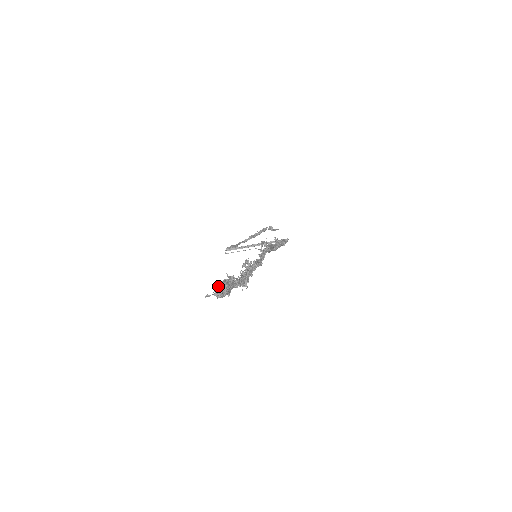
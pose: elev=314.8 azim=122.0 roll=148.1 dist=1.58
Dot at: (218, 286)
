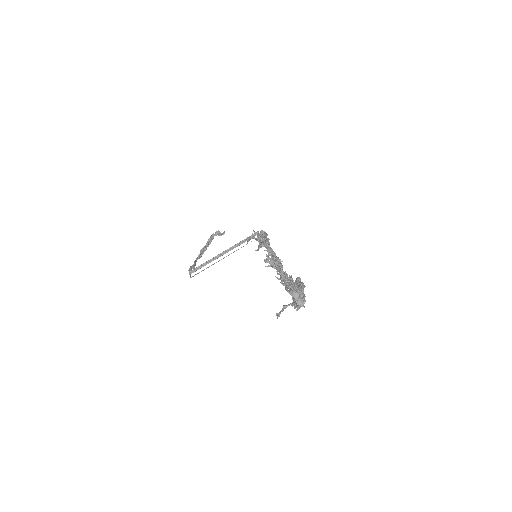
Dot at: (298, 290)
